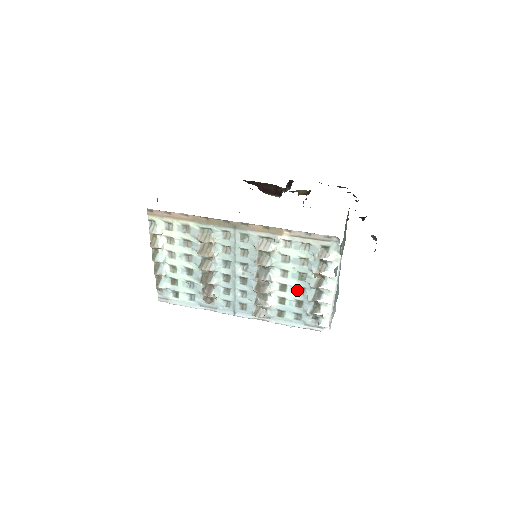
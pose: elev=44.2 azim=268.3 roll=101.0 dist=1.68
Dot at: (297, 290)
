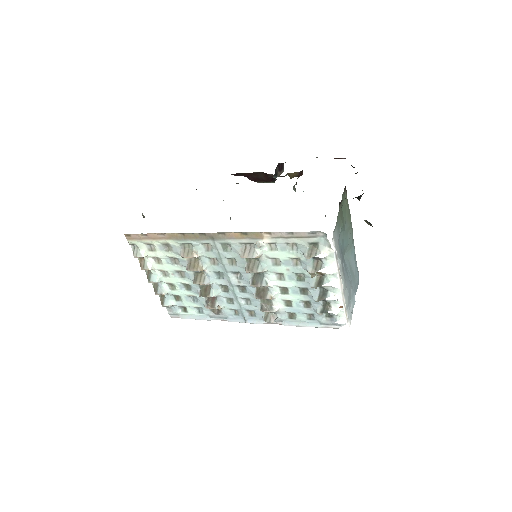
Dot at: (300, 291)
